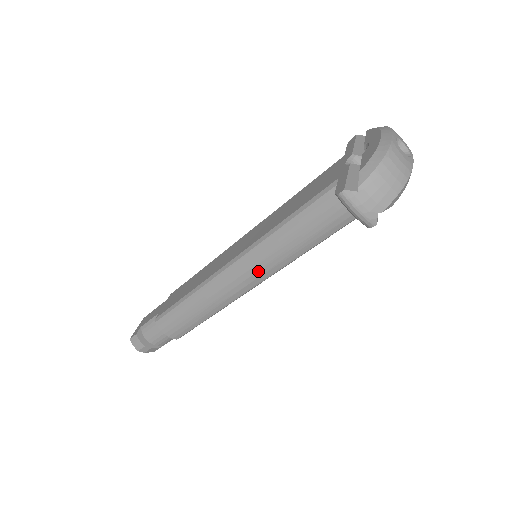
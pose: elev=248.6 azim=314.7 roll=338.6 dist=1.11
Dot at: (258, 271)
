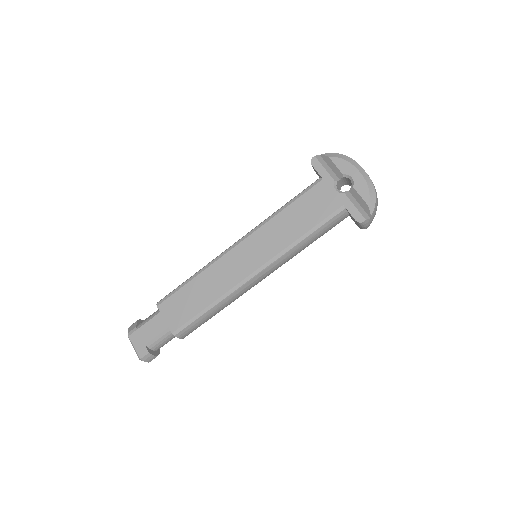
Dot at: (276, 269)
